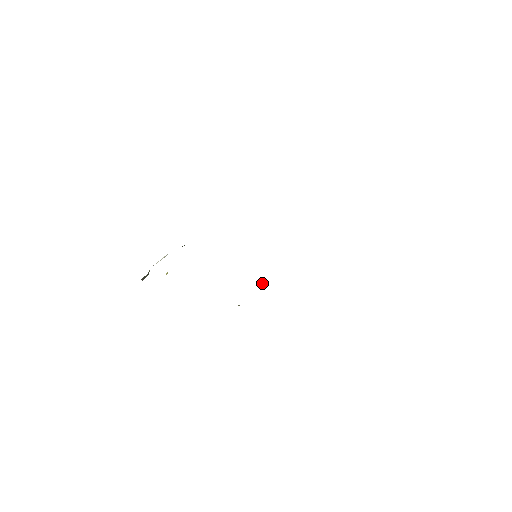
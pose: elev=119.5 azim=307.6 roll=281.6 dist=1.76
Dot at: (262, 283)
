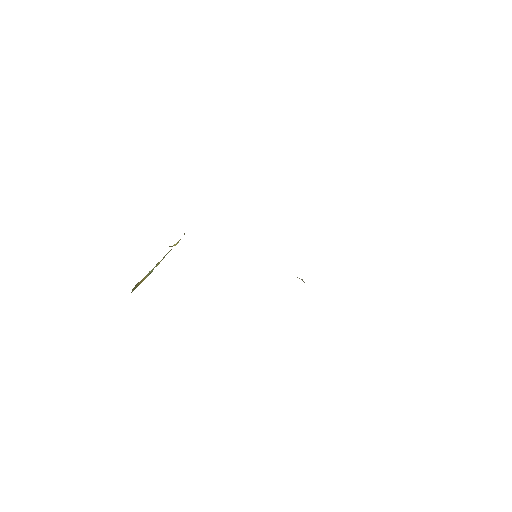
Dot at: occluded
